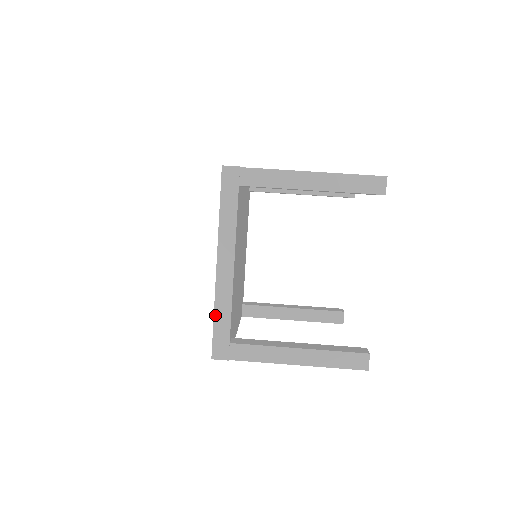
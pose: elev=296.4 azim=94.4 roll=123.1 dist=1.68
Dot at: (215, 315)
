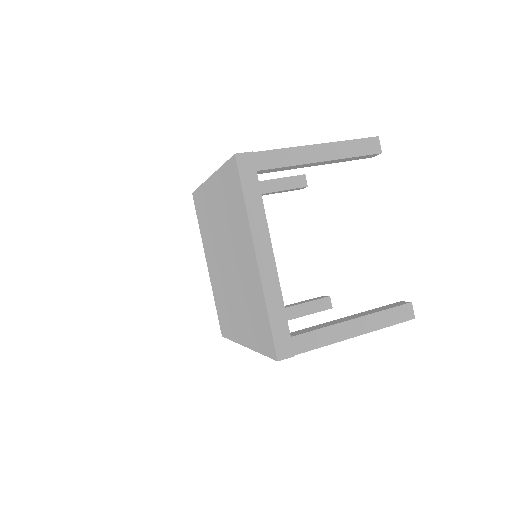
Dot at: (269, 312)
